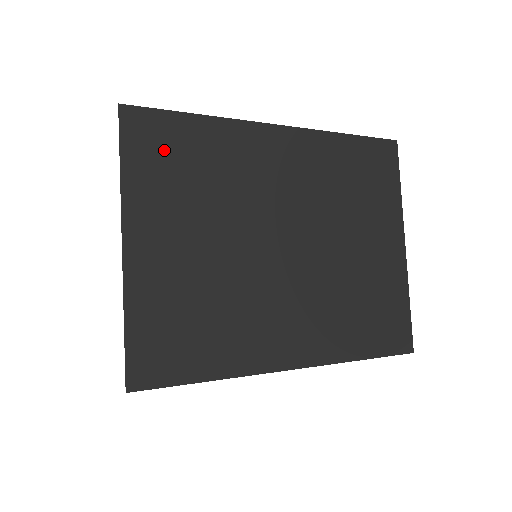
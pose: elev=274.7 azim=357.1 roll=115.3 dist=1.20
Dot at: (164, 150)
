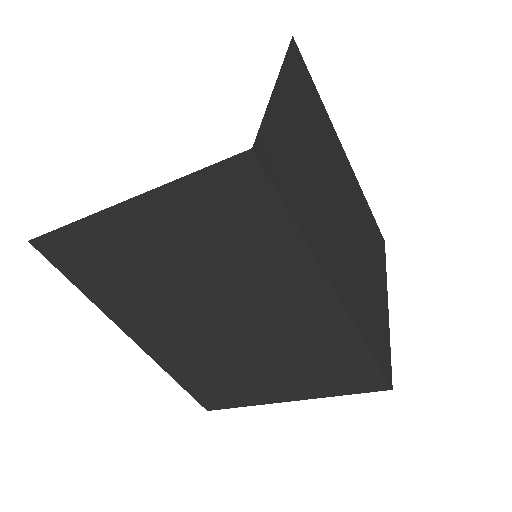
Dot at: (304, 81)
